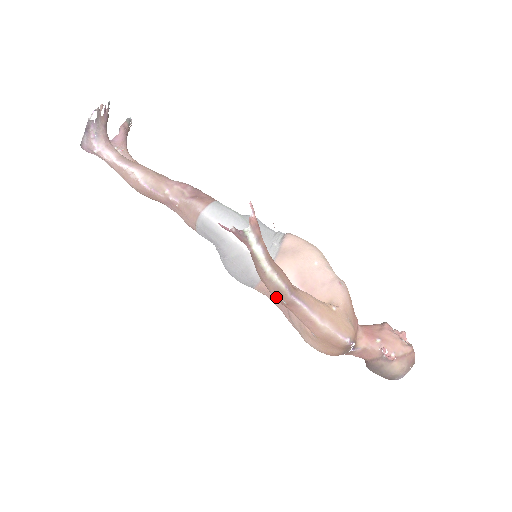
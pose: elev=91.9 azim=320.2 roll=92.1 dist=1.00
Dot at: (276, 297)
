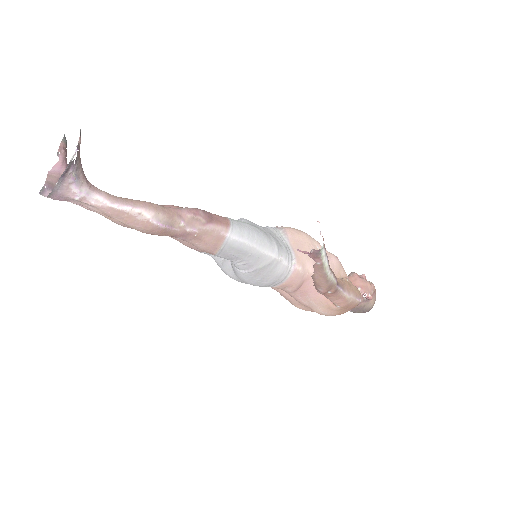
Dot at: (326, 291)
